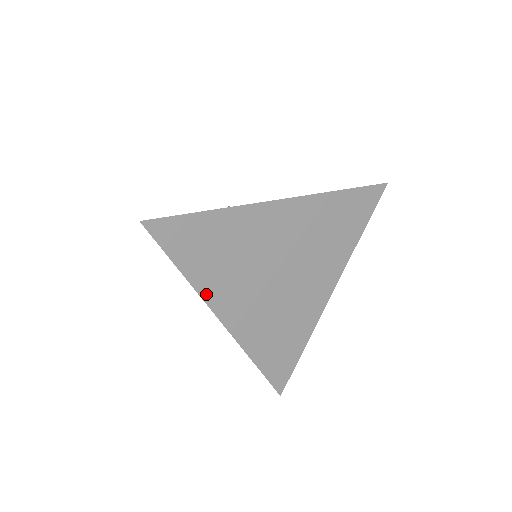
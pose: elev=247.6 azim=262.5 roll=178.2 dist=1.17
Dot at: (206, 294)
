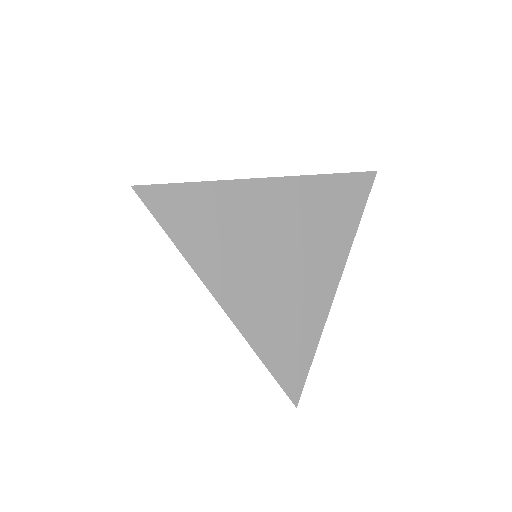
Dot at: (201, 270)
